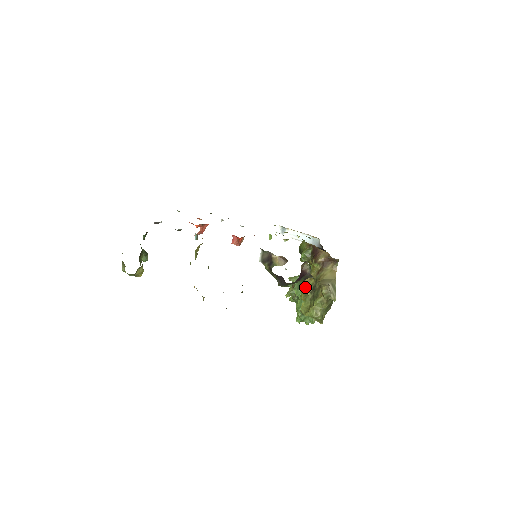
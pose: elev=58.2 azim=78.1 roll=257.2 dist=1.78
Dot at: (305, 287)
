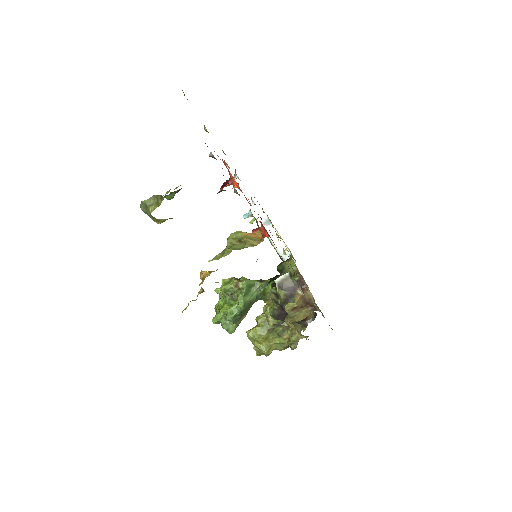
Dot at: occluded
